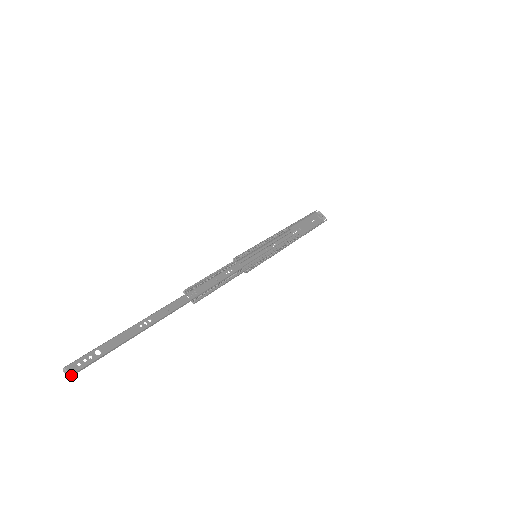
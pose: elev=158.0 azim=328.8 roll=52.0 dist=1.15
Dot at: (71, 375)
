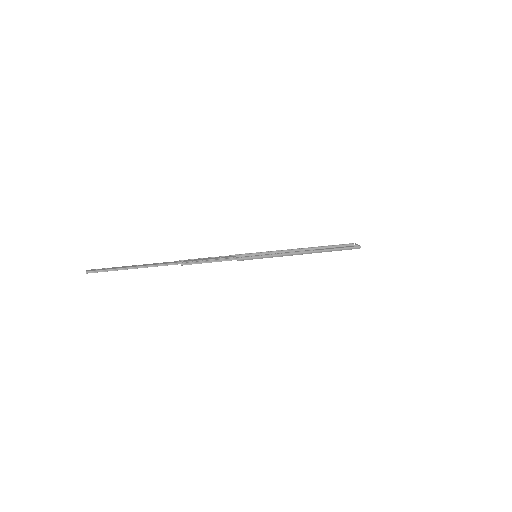
Dot at: (87, 272)
